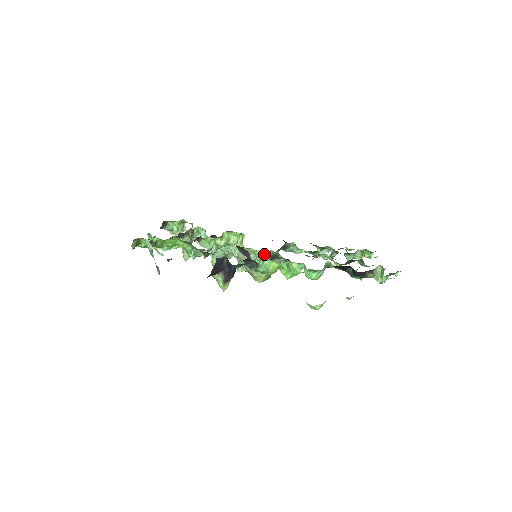
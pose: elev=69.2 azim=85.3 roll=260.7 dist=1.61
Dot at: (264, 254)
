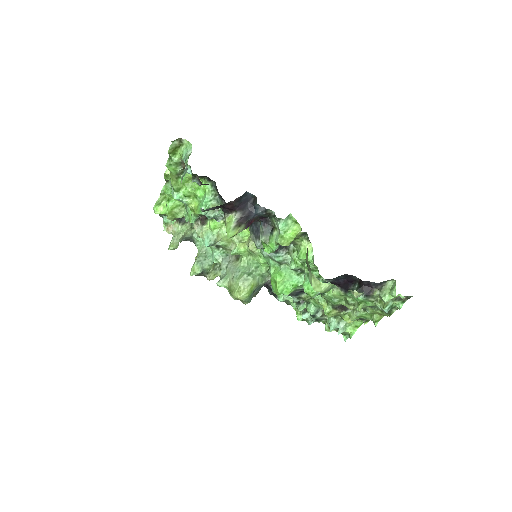
Dot at: (258, 269)
